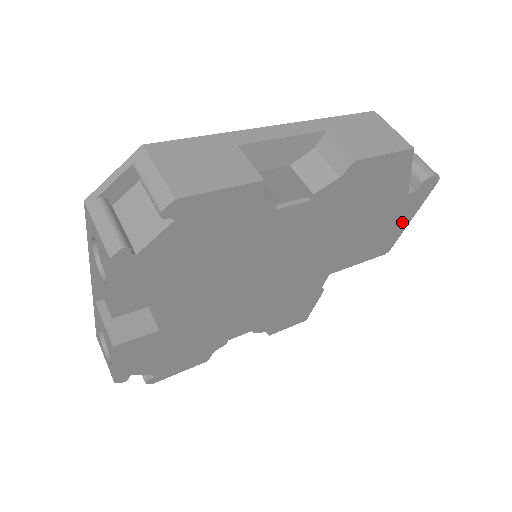
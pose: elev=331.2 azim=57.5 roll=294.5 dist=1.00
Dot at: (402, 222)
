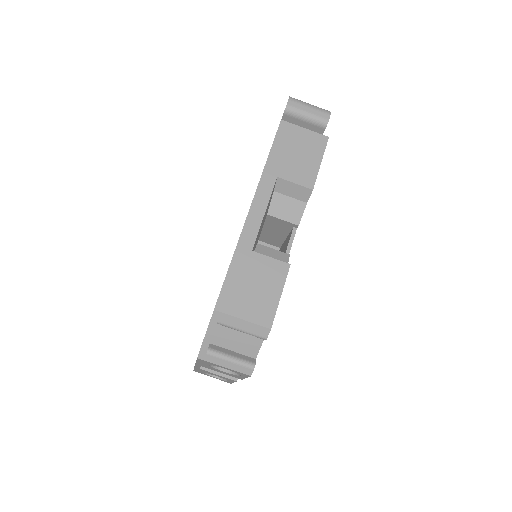
Dot at: occluded
